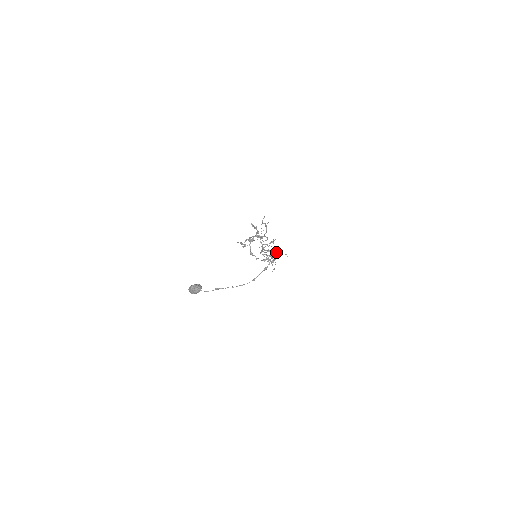
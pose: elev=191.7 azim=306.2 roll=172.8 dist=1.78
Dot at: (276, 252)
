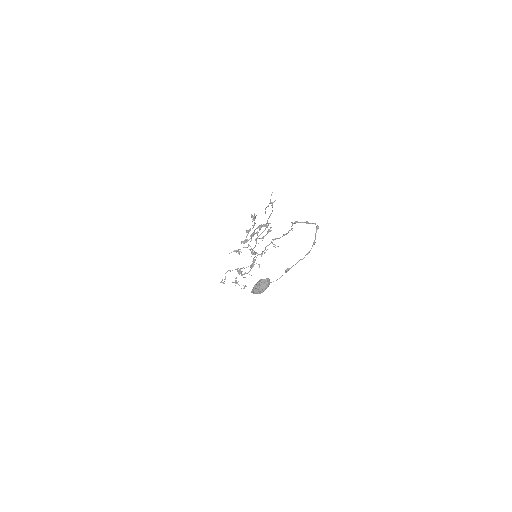
Dot at: occluded
